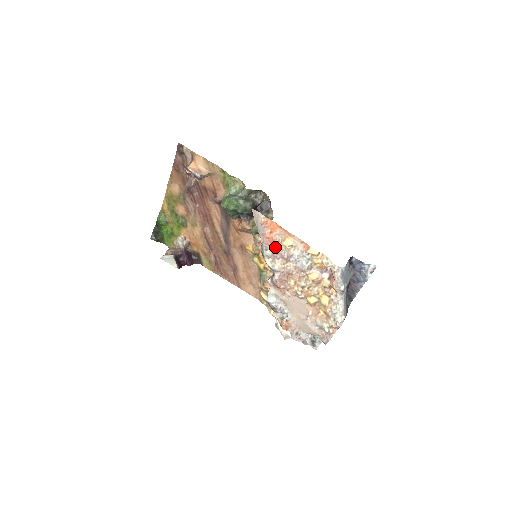
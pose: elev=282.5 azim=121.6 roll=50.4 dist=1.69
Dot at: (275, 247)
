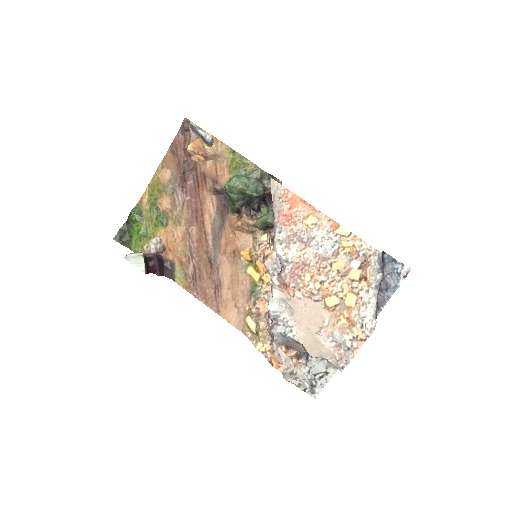
Dot at: (293, 227)
